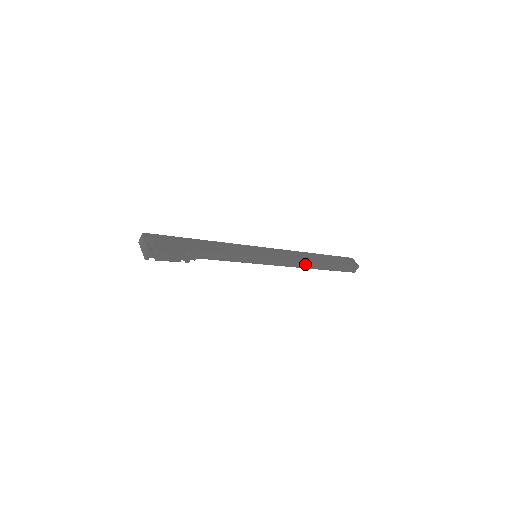
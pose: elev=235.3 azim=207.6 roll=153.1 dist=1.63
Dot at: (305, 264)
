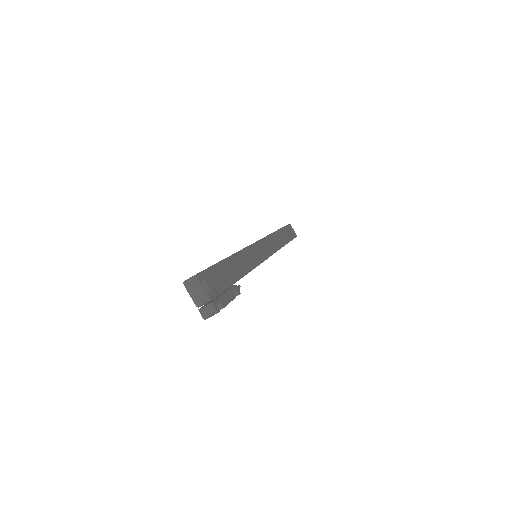
Dot at: occluded
